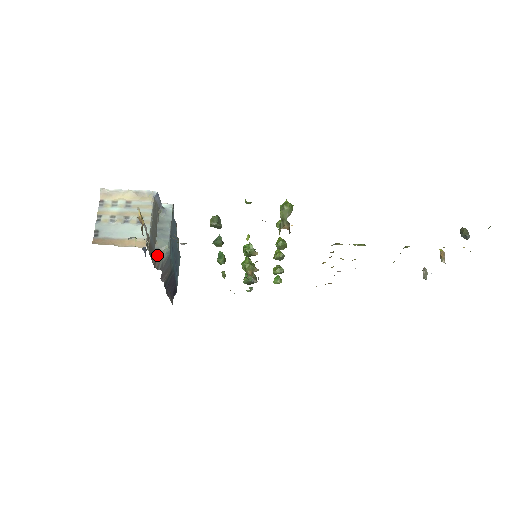
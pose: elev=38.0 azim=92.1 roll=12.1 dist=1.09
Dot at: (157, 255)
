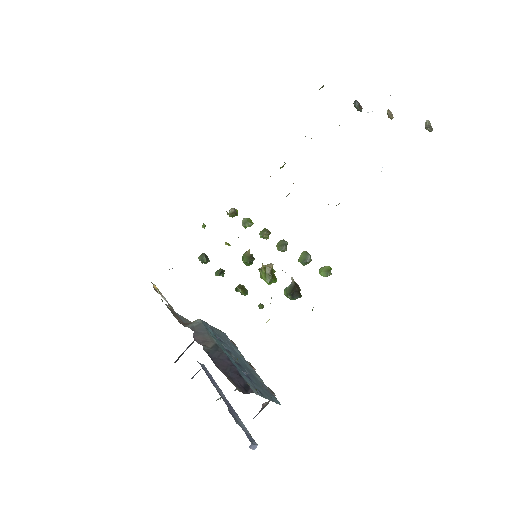
Dot at: (187, 323)
